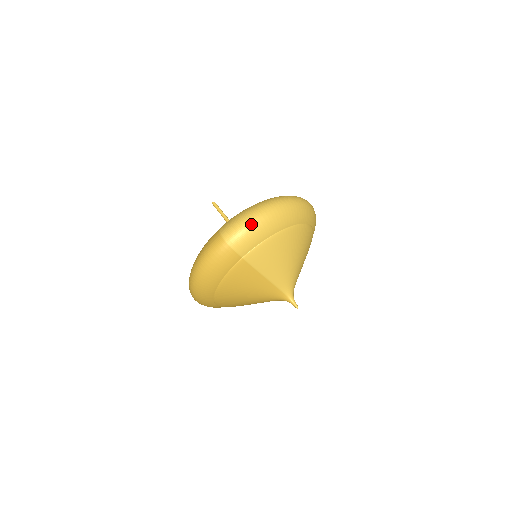
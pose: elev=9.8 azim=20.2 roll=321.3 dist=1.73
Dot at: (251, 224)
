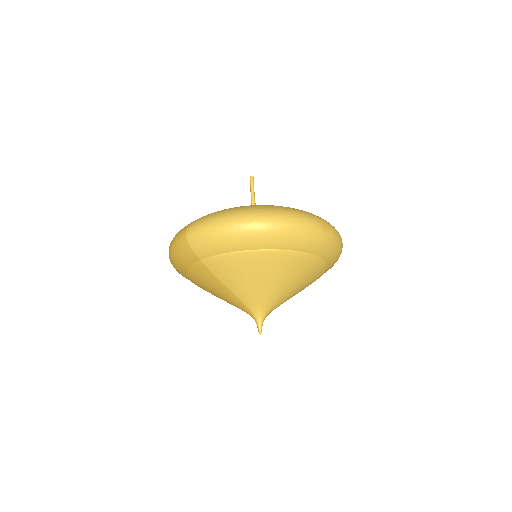
Dot at: (213, 231)
